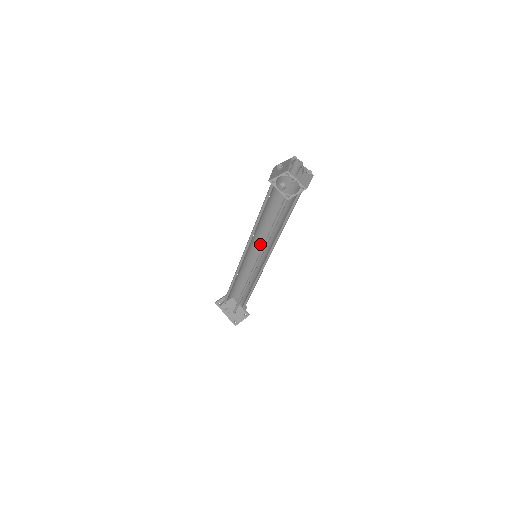
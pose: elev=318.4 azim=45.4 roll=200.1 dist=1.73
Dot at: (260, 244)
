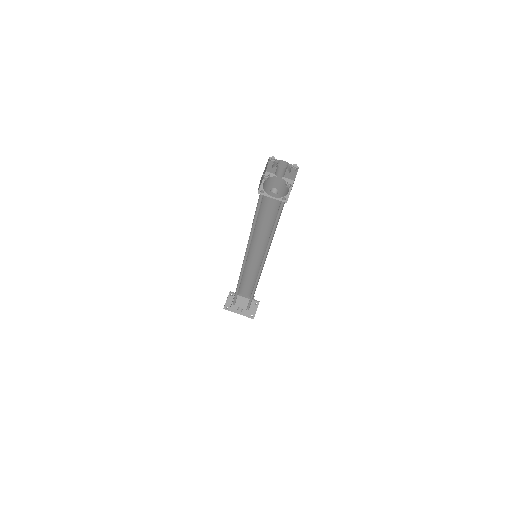
Dot at: (254, 243)
